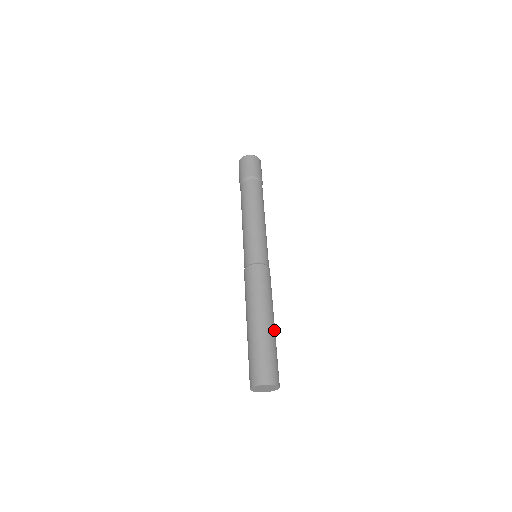
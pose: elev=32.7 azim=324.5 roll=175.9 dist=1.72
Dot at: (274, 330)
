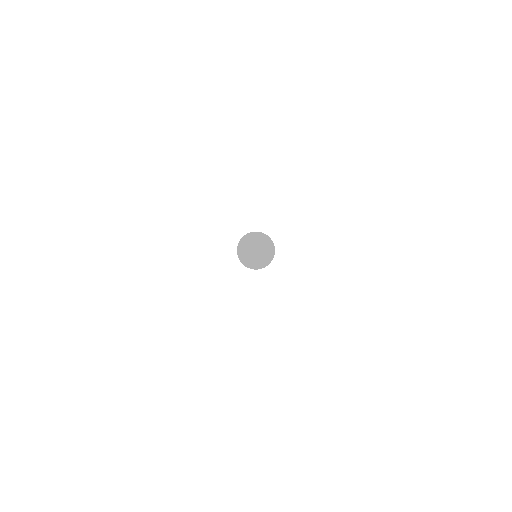
Dot at: occluded
